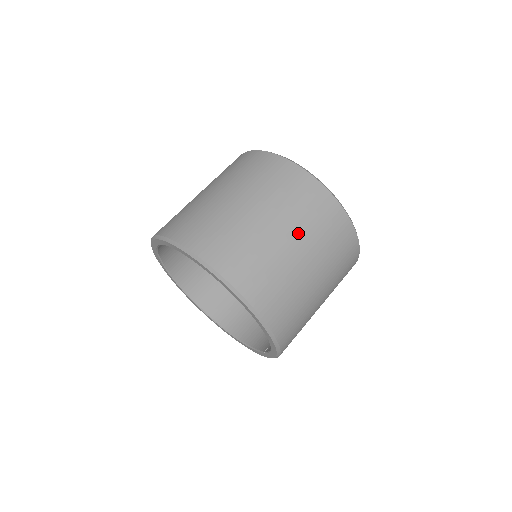
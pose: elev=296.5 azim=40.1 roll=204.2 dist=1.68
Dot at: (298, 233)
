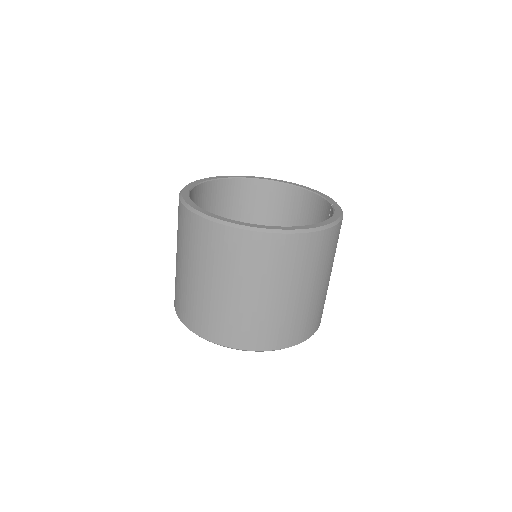
Dot at: (267, 285)
